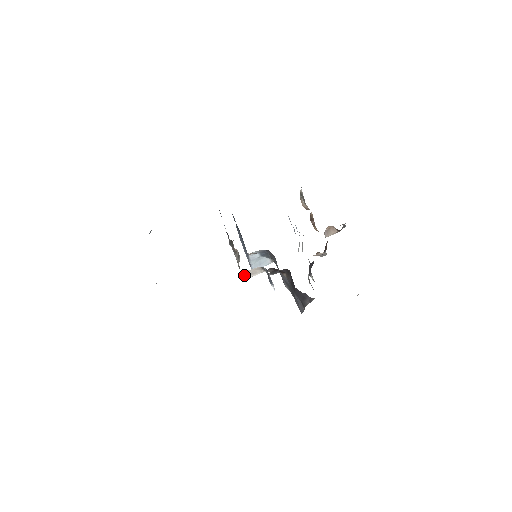
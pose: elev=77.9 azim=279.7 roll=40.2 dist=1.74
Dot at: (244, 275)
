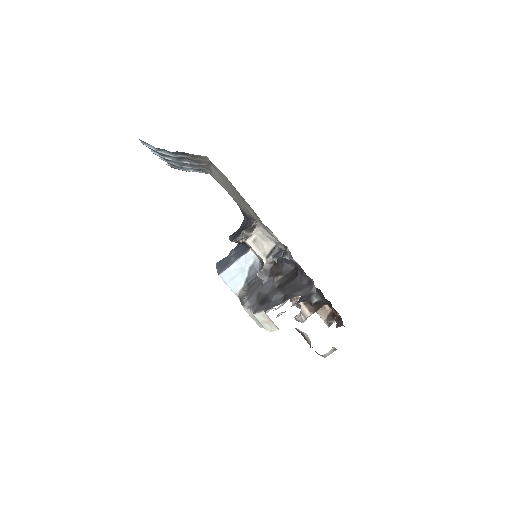
Dot at: (252, 238)
